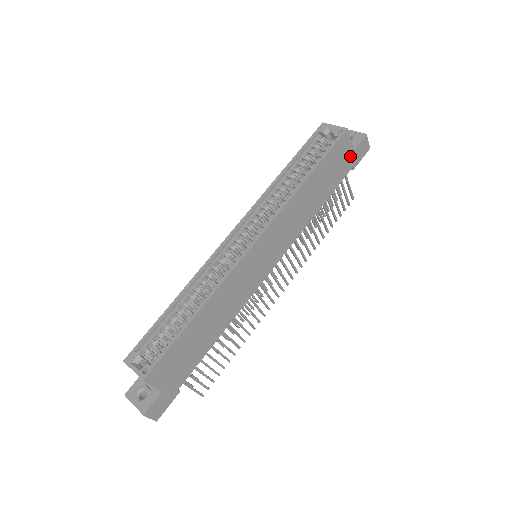
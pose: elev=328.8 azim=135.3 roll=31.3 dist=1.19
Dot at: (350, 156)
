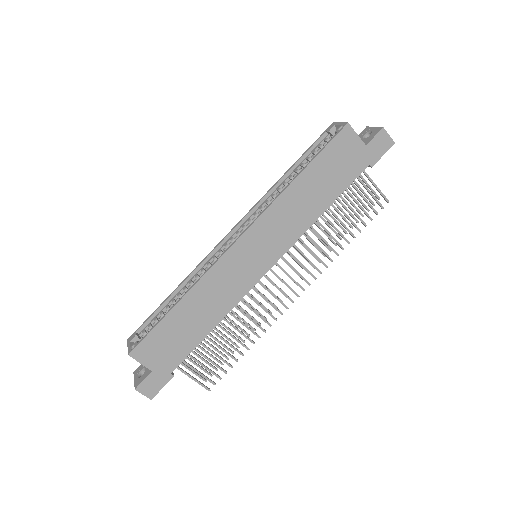
Dot at: (362, 152)
